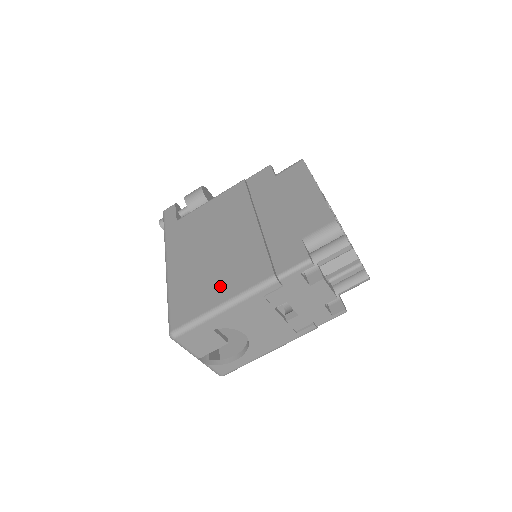
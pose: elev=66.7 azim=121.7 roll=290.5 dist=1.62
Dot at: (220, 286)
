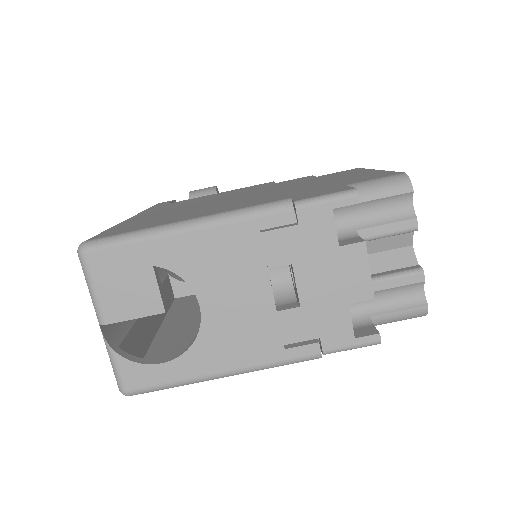
Dot at: (195, 213)
